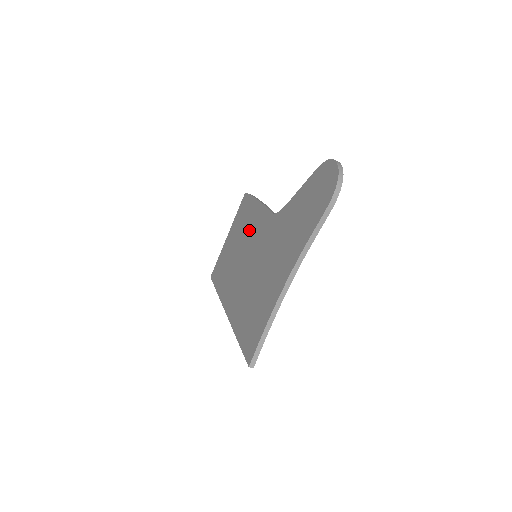
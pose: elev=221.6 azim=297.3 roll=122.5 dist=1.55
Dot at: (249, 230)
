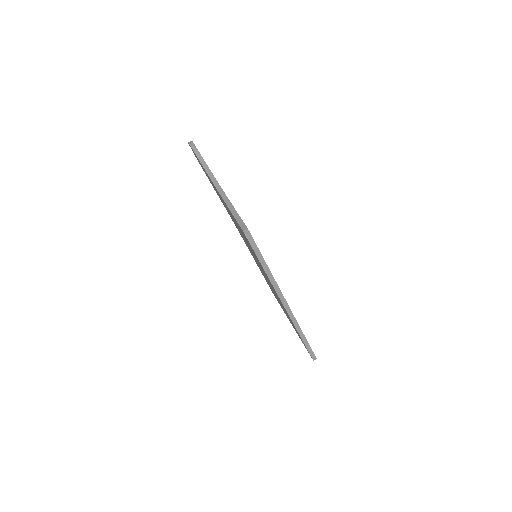
Dot at: occluded
